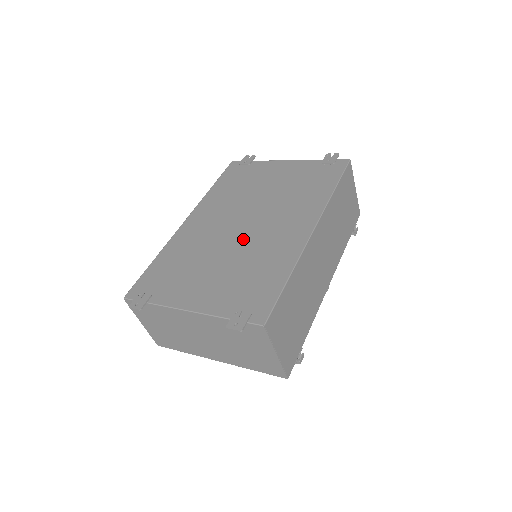
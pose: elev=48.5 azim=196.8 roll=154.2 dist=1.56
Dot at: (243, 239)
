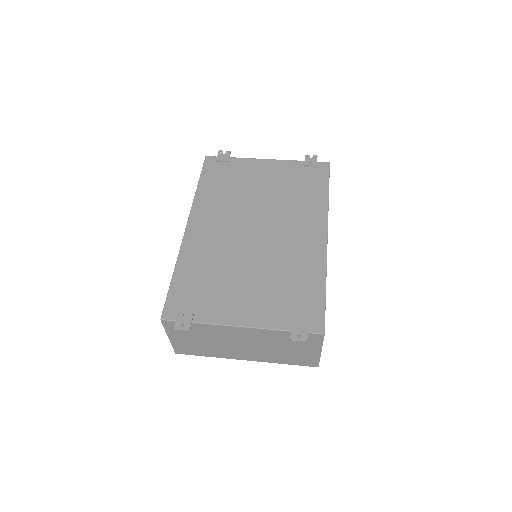
Dot at: (263, 248)
